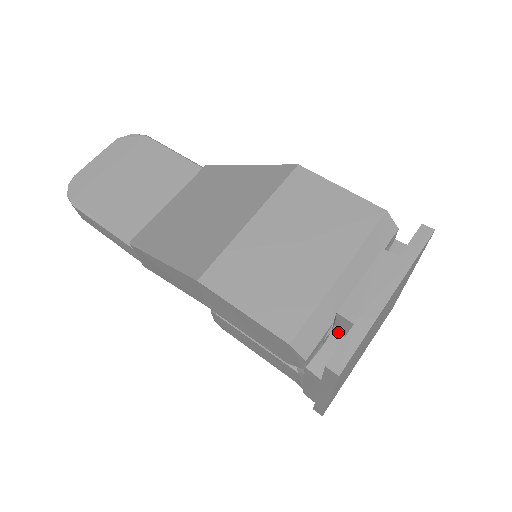
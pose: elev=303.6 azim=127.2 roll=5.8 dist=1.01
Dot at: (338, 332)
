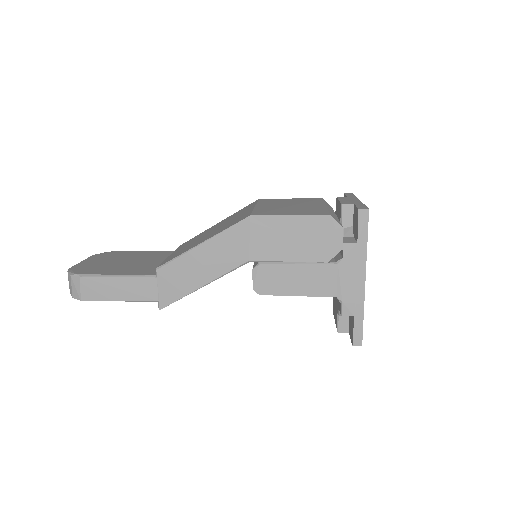
Dot at: (346, 226)
